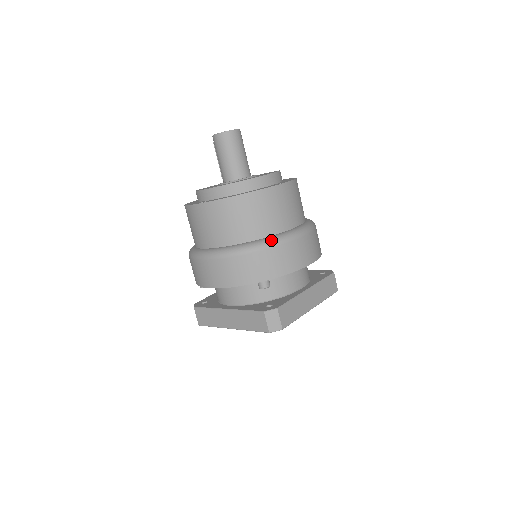
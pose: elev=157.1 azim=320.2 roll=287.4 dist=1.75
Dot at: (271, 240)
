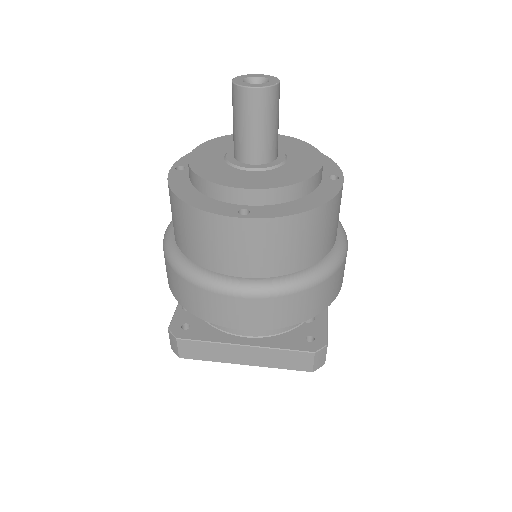
Dot at: (192, 273)
